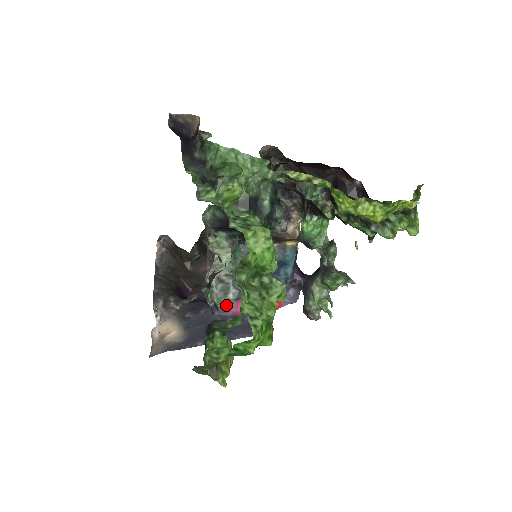
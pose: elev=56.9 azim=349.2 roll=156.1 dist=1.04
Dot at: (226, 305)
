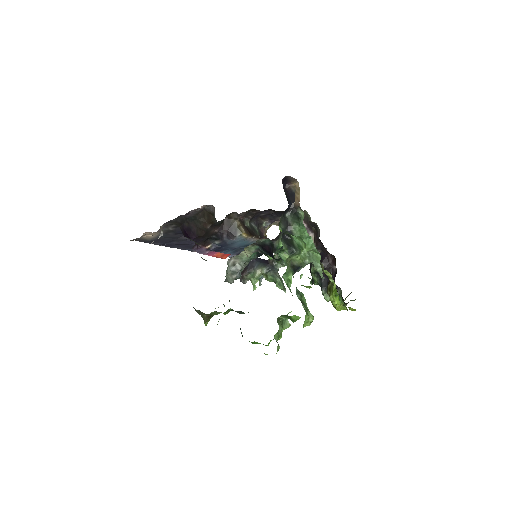
Dot at: (230, 282)
